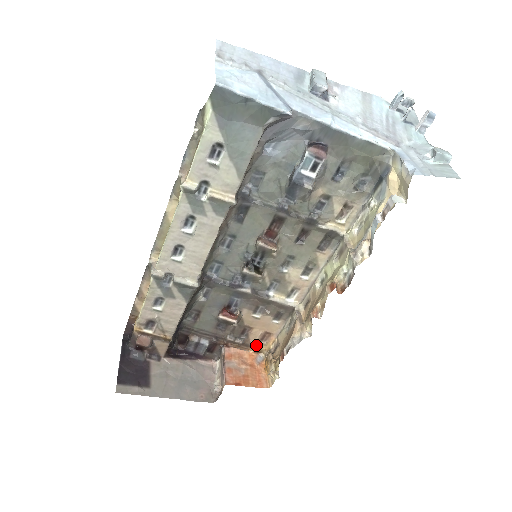
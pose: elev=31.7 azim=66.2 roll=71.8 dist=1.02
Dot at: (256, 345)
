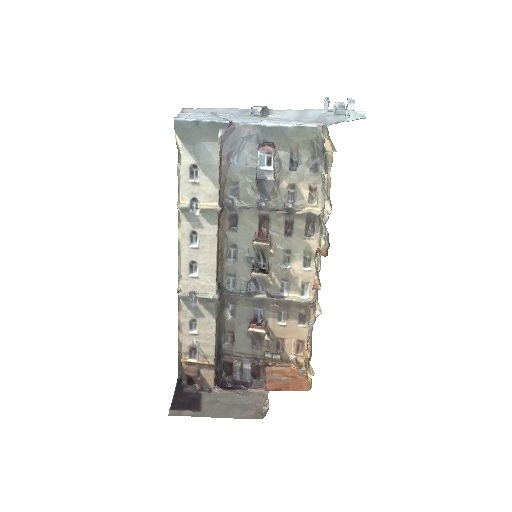
Dot at: (294, 357)
